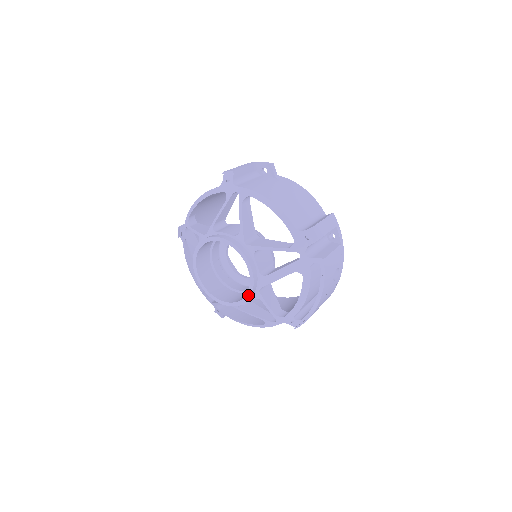
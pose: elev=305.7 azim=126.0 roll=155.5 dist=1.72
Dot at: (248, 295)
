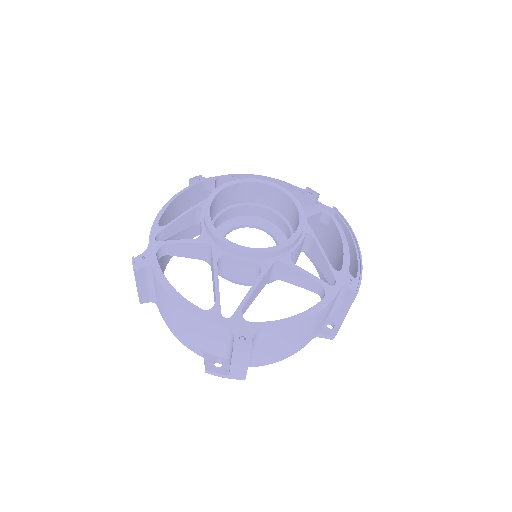
Dot at: (302, 220)
